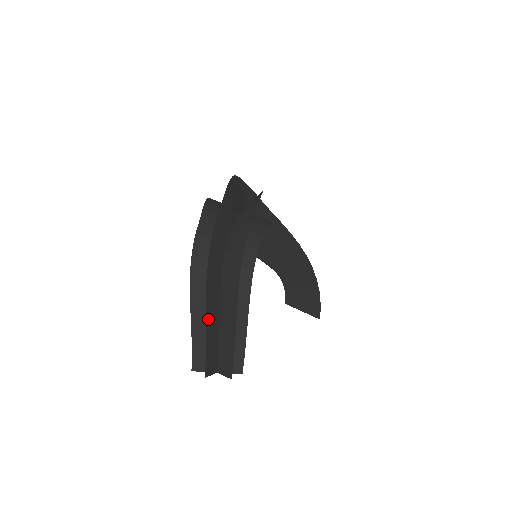
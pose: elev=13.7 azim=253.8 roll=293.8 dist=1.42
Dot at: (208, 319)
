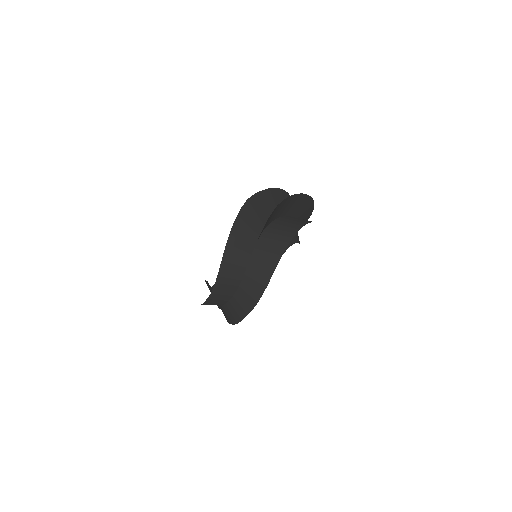
Dot at: occluded
